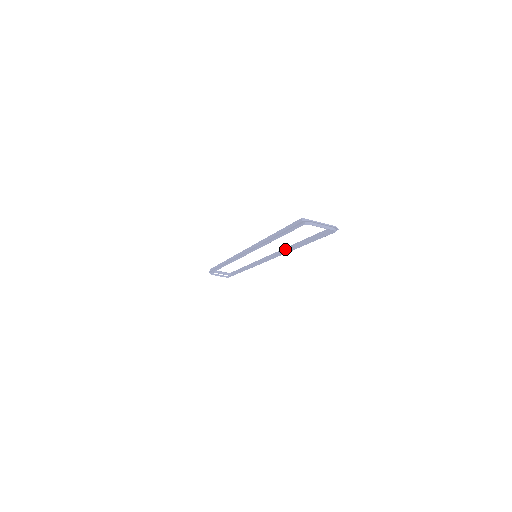
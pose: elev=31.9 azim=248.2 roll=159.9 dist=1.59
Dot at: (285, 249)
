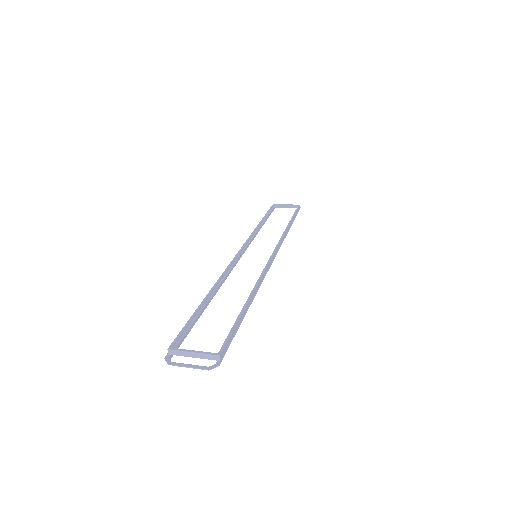
Dot at: (261, 277)
